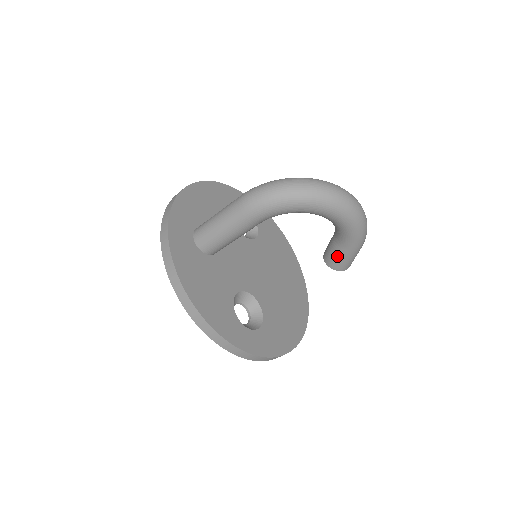
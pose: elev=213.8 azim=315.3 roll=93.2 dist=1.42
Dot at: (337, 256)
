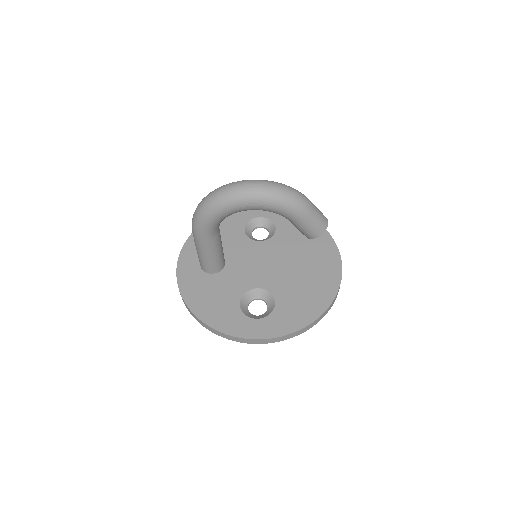
Dot at: (299, 228)
